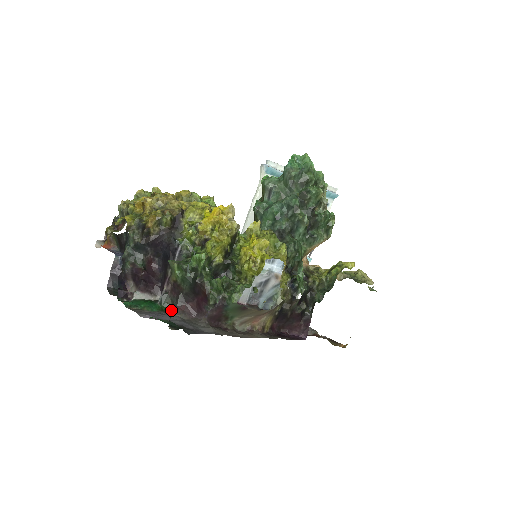
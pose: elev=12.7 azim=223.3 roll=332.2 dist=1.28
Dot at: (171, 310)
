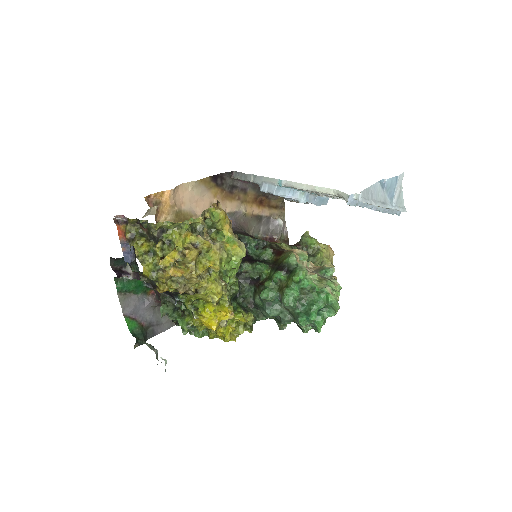
Dot at: (153, 290)
